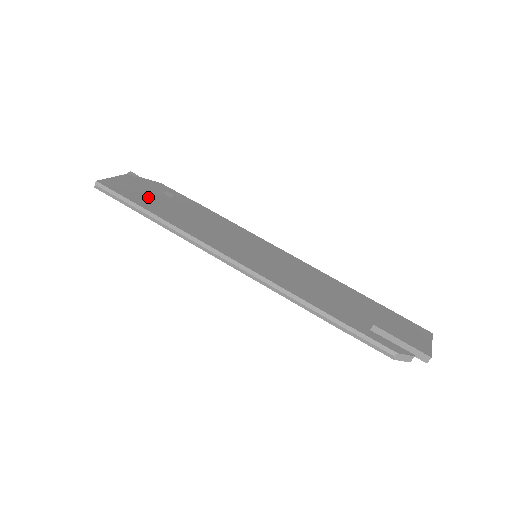
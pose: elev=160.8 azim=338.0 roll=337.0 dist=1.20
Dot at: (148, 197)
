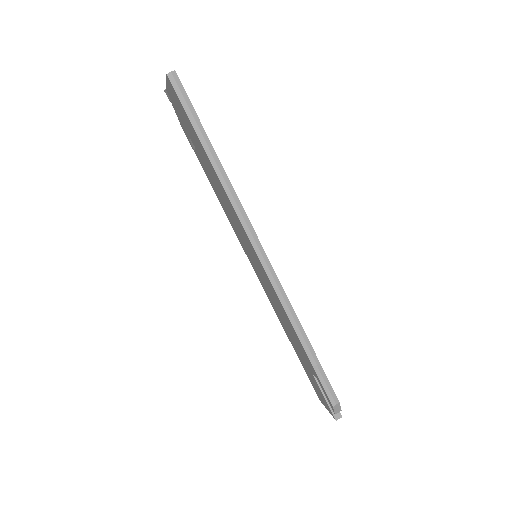
Dot at: occluded
